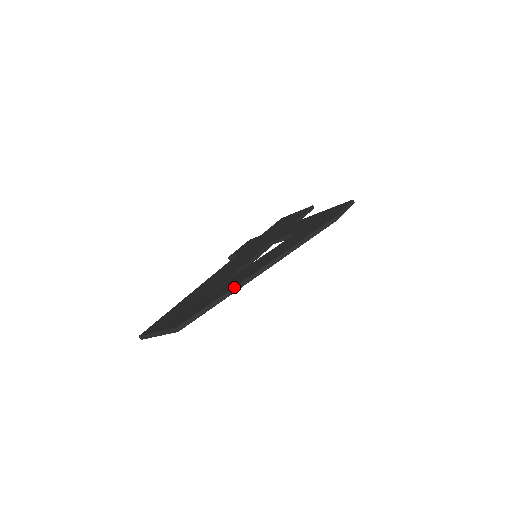
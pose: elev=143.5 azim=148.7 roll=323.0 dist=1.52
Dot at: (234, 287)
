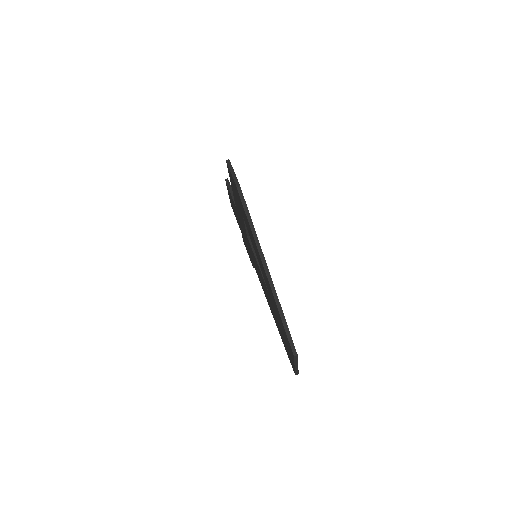
Dot at: (274, 299)
